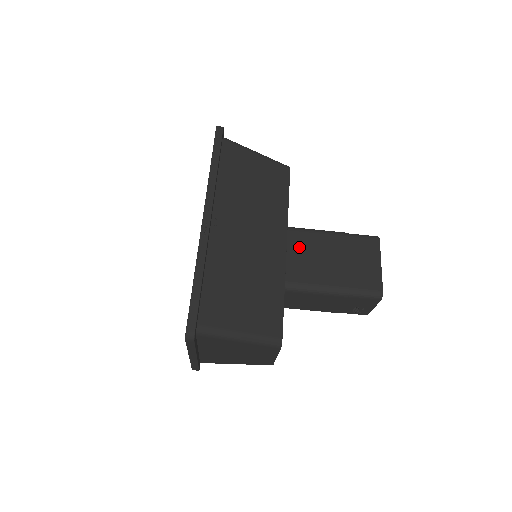
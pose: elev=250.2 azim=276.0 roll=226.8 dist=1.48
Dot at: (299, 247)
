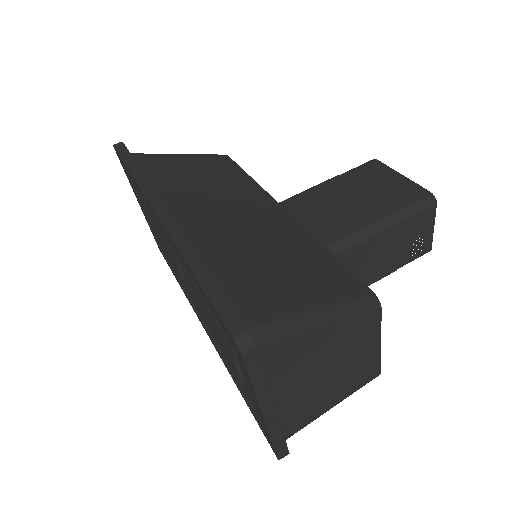
Dot at: (299, 213)
